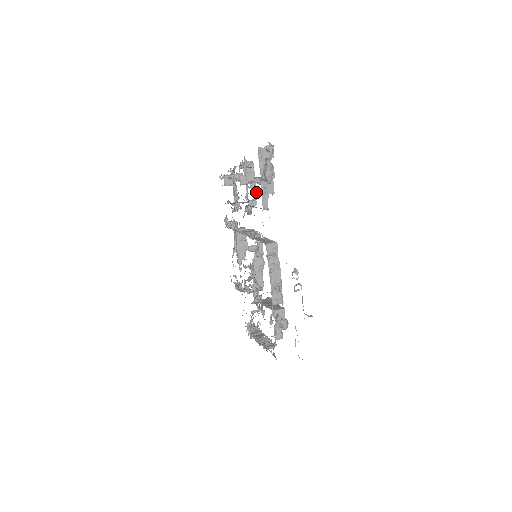
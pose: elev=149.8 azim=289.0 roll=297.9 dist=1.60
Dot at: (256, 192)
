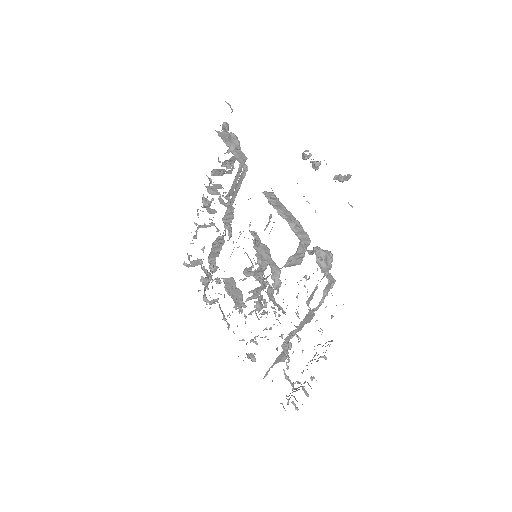
Dot at: (228, 198)
